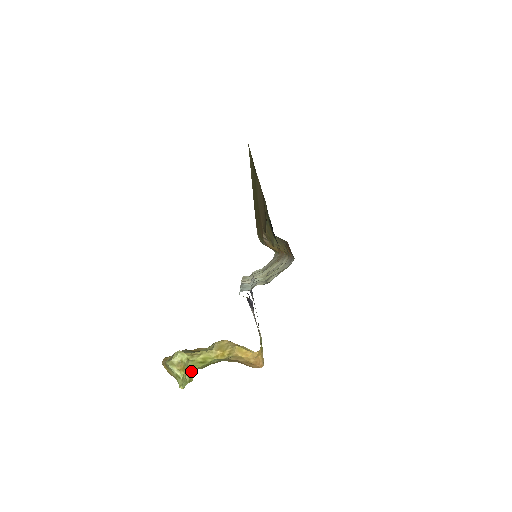
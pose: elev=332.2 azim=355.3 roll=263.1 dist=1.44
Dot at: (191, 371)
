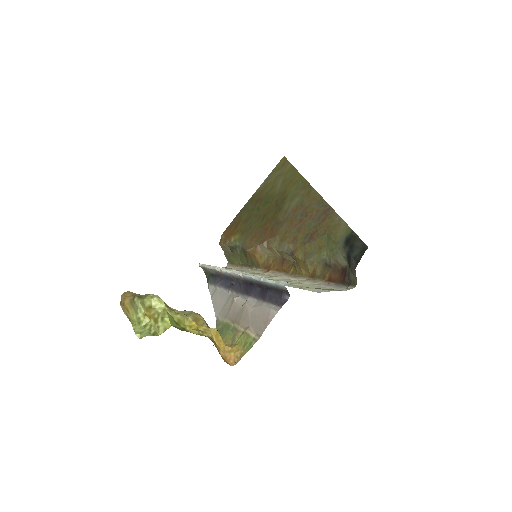
Dot at: (165, 325)
